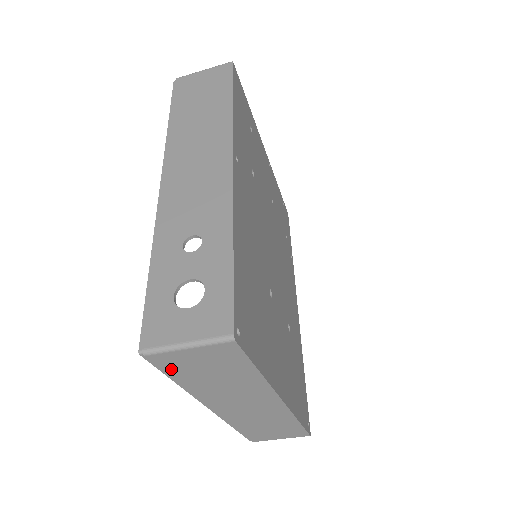
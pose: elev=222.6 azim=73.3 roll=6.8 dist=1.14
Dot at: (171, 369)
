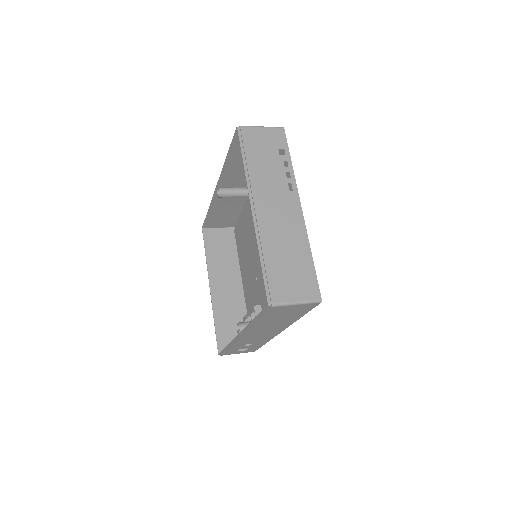
Dot at: (222, 339)
